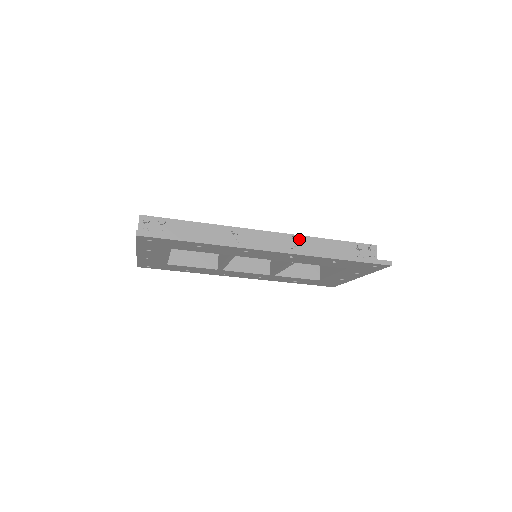
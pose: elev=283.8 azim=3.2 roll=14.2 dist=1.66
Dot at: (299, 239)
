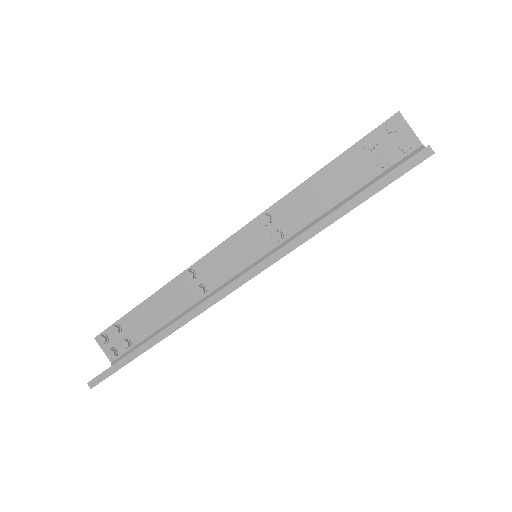
Dot at: (271, 215)
